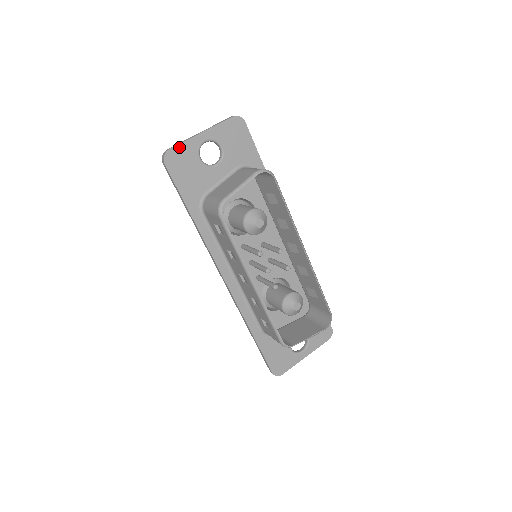
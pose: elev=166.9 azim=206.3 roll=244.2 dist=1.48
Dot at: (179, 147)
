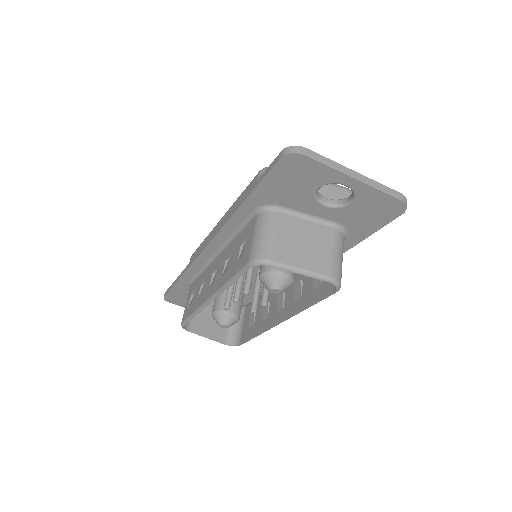
Dot at: (316, 163)
